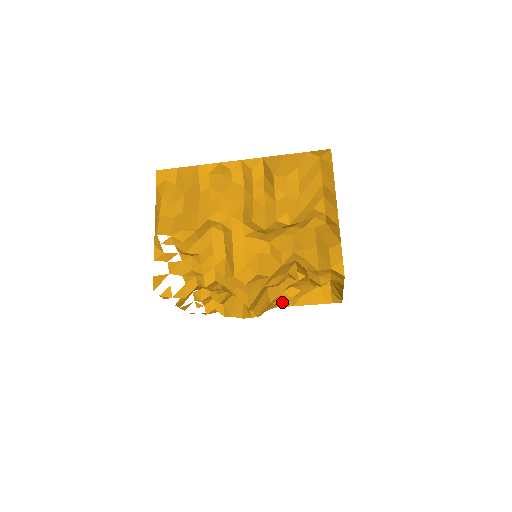
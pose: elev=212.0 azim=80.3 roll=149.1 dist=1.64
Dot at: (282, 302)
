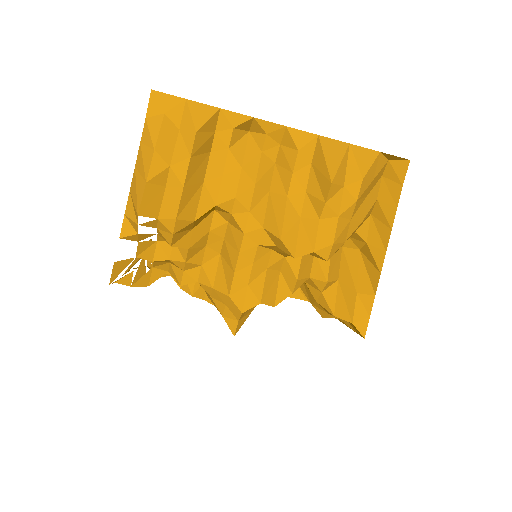
Dot at: occluded
